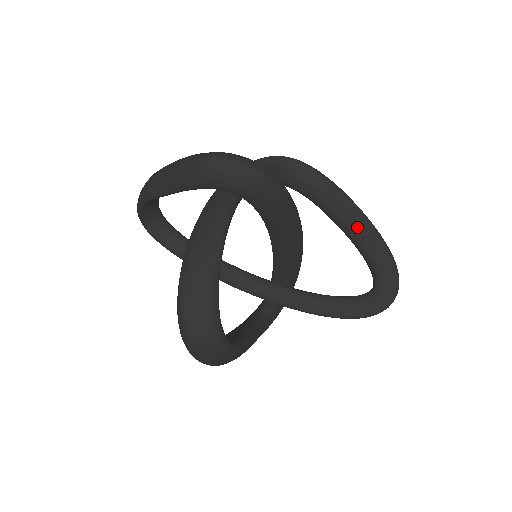
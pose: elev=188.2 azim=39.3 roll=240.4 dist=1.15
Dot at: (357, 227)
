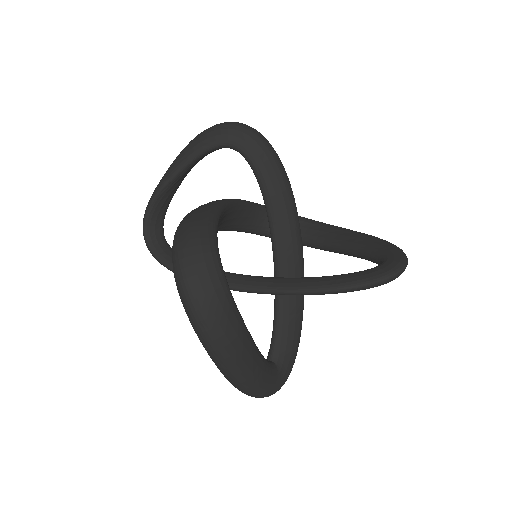
Dot at: (353, 238)
